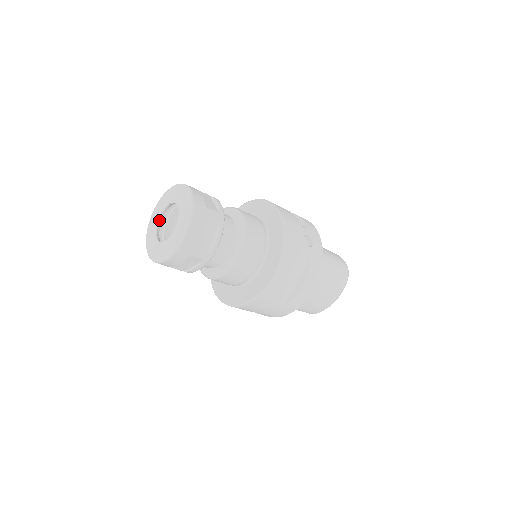
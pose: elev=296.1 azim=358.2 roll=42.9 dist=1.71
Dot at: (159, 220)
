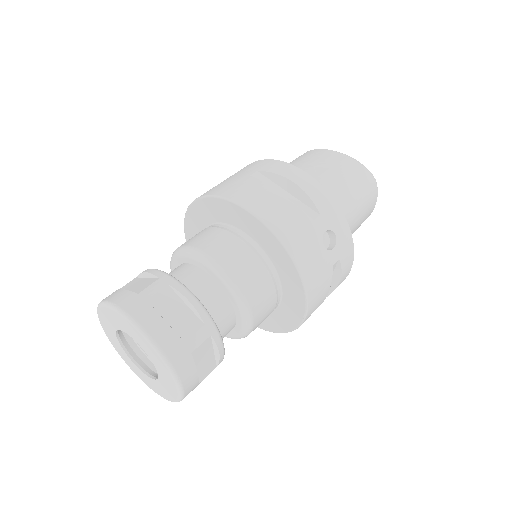
Dot at: (118, 337)
